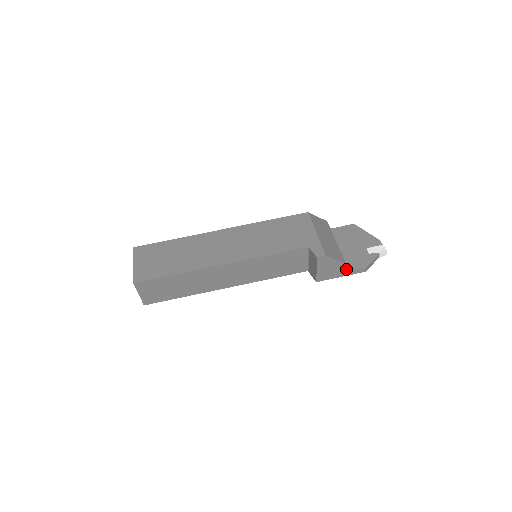
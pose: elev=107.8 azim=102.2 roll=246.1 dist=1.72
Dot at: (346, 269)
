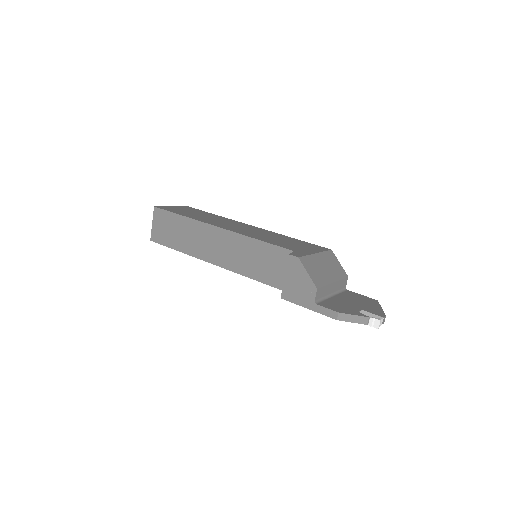
Dot at: (318, 302)
